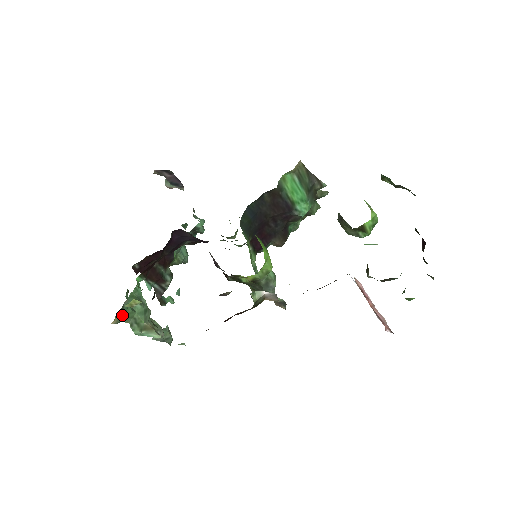
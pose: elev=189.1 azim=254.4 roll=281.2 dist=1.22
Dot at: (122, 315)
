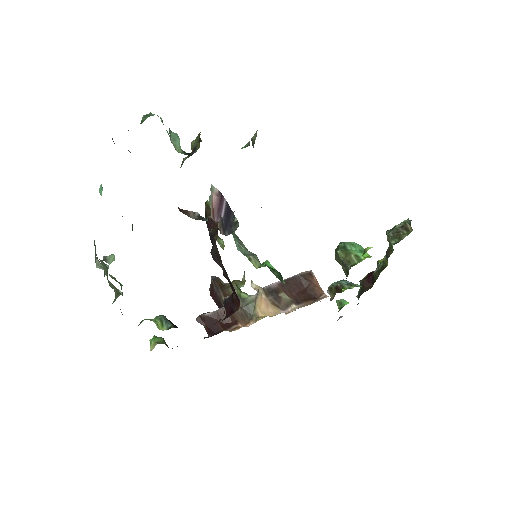
Dot at: occluded
